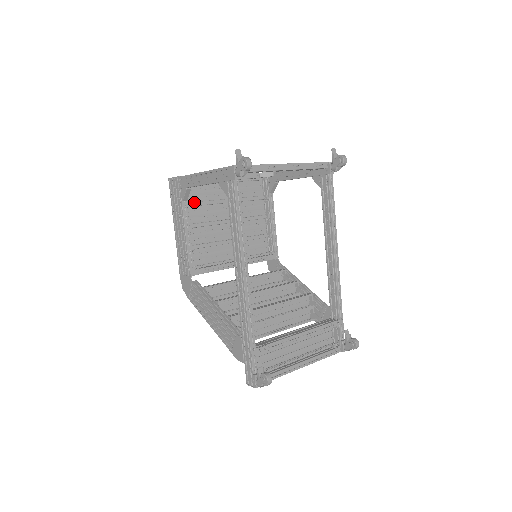
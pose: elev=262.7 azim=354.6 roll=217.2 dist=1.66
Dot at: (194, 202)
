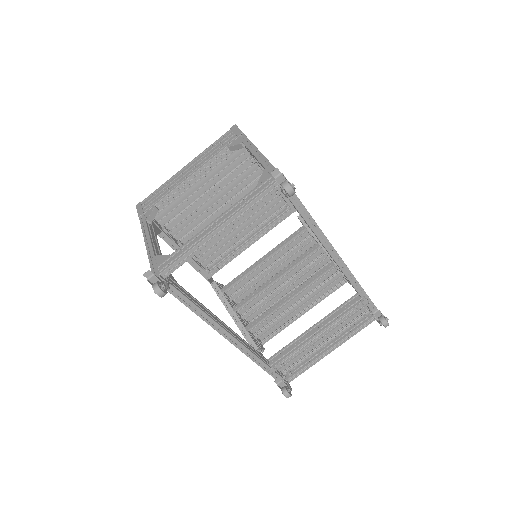
Dot at: (172, 221)
